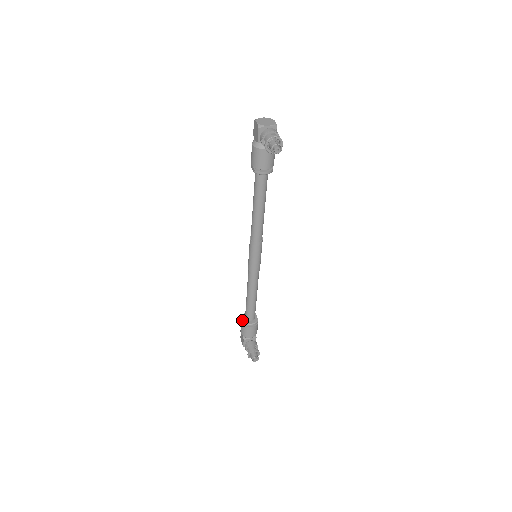
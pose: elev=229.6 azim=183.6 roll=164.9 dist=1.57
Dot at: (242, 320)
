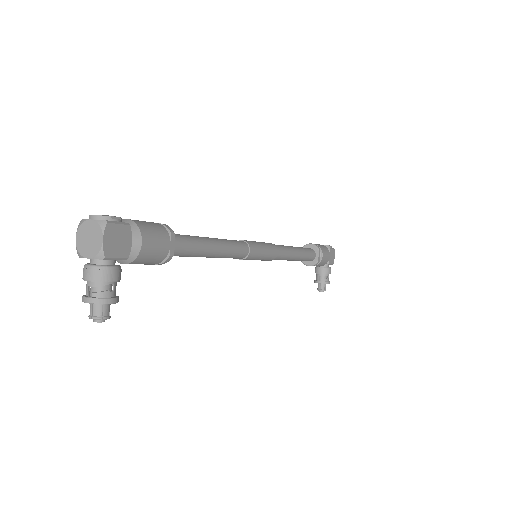
Dot at: occluded
